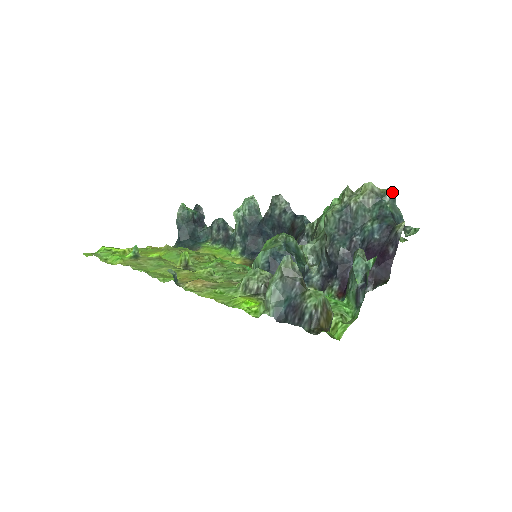
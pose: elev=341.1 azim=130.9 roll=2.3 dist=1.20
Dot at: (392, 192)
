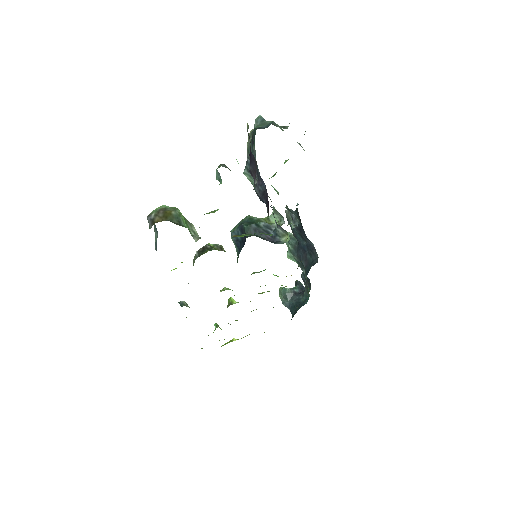
Dot at: (257, 118)
